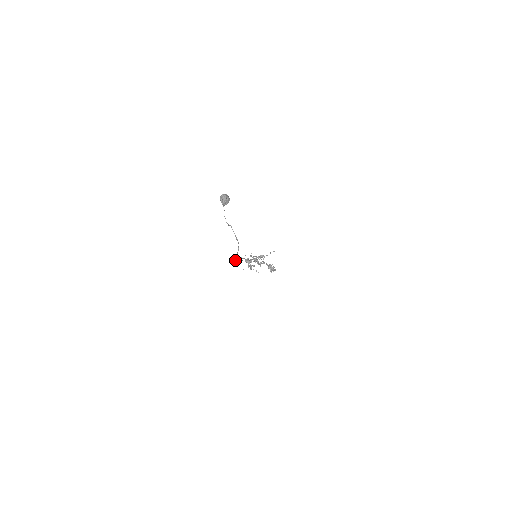
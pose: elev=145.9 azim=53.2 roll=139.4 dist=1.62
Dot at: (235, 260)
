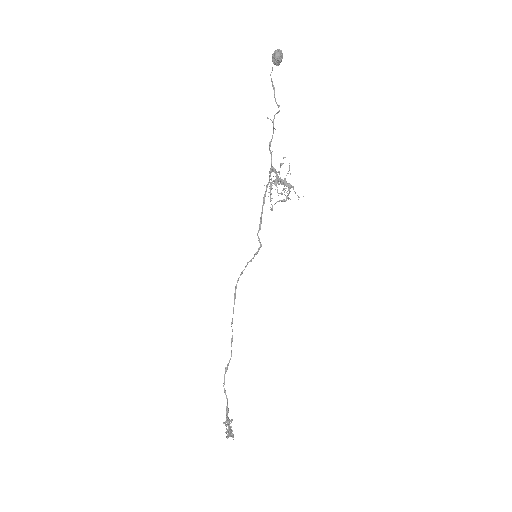
Dot at: (274, 116)
